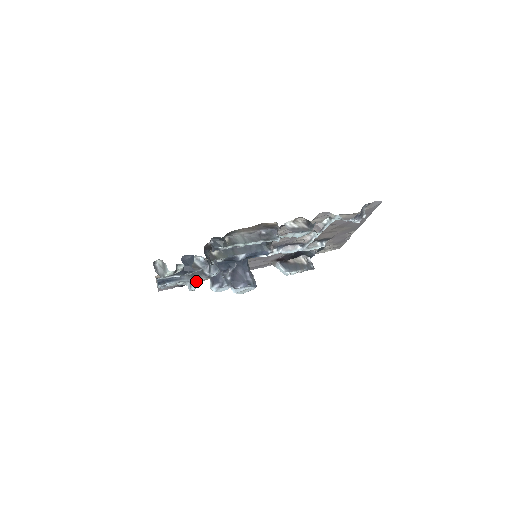
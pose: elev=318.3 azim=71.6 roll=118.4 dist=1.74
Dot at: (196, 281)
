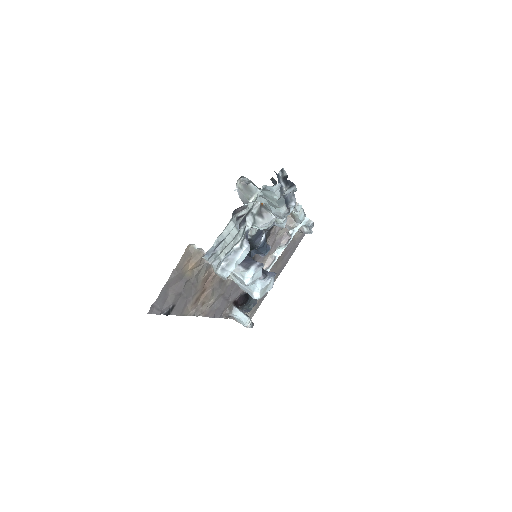
Dot at: (247, 245)
